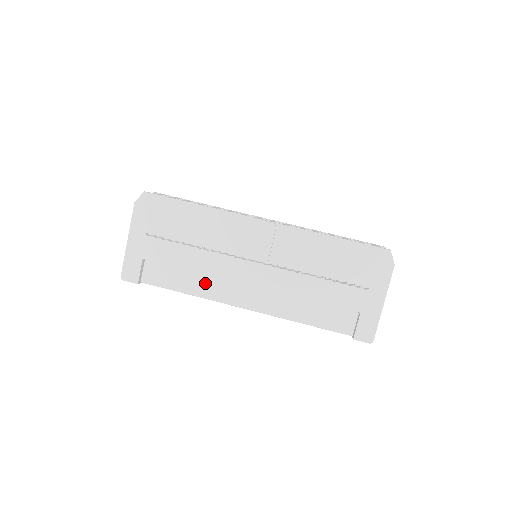
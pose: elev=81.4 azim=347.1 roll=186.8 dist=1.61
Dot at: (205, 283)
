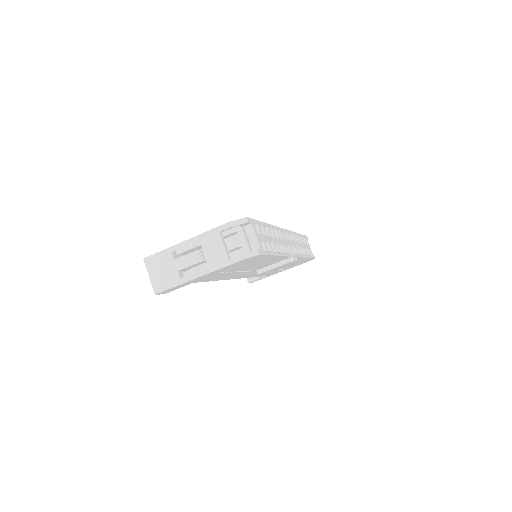
Dot at: occluded
